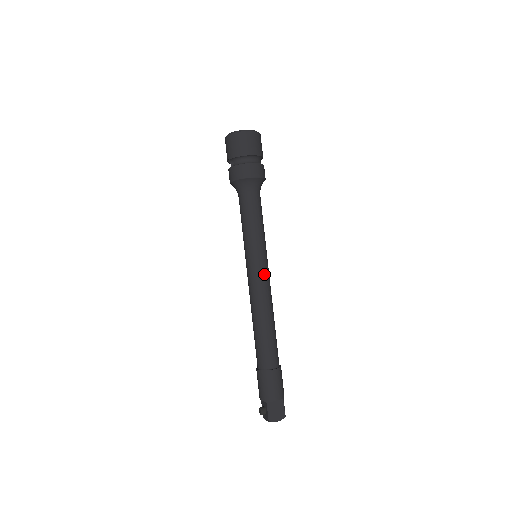
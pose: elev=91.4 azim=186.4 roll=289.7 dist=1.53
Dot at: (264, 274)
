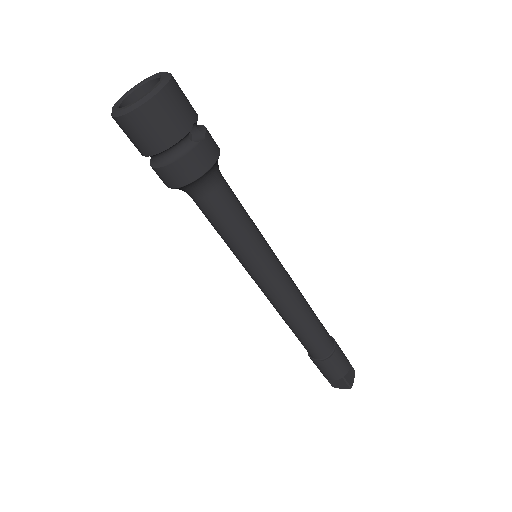
Dot at: (267, 286)
